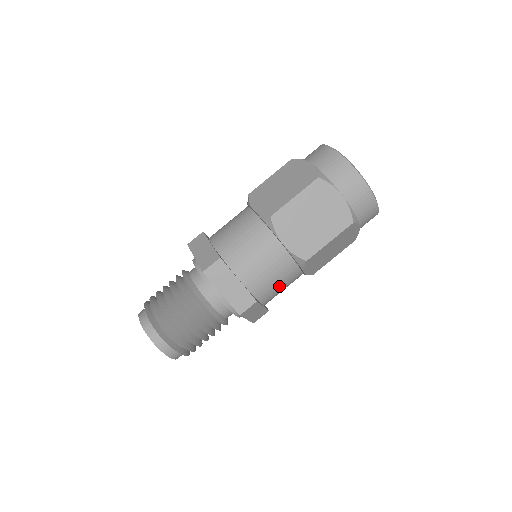
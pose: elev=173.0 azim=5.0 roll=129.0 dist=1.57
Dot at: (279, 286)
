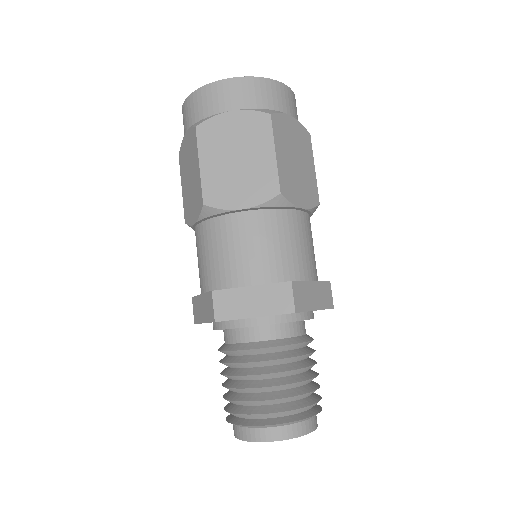
Dot at: (297, 246)
